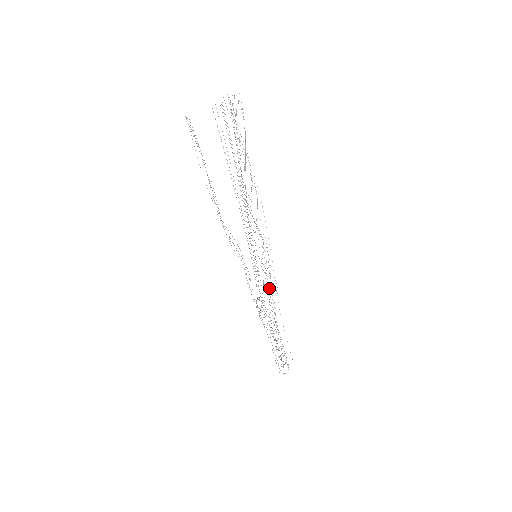
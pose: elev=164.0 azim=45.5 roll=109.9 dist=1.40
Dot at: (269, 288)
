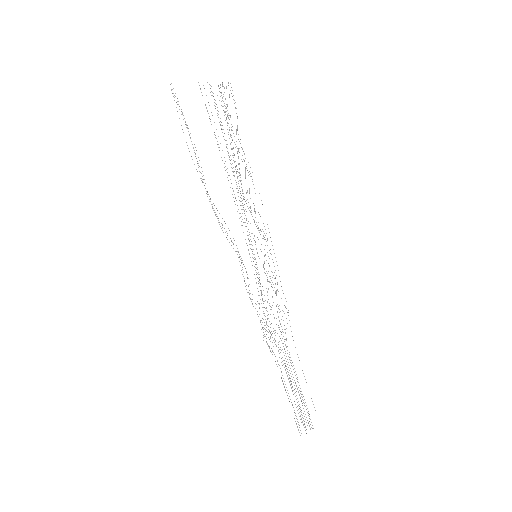
Dot at: occluded
